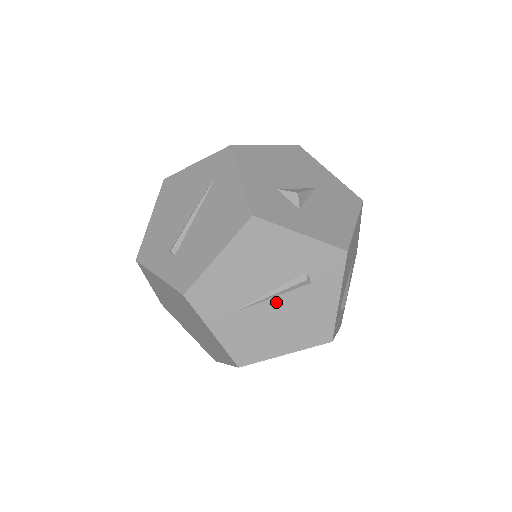
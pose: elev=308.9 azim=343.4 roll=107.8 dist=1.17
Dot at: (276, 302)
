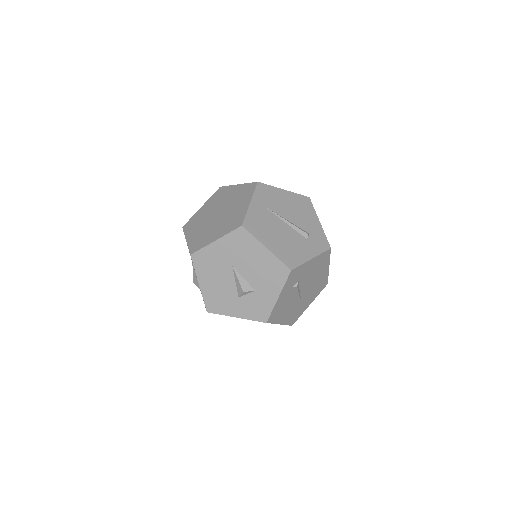
Dot at: (287, 227)
